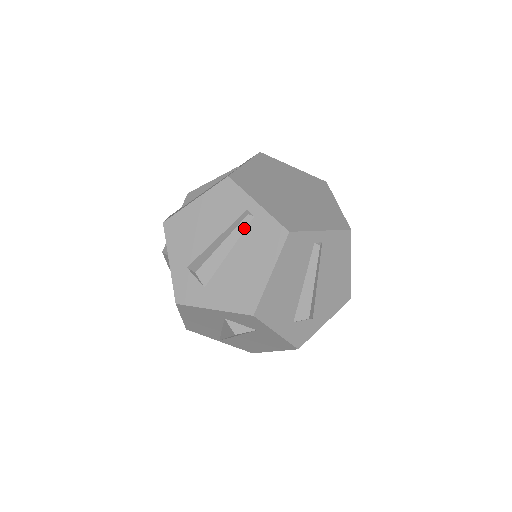
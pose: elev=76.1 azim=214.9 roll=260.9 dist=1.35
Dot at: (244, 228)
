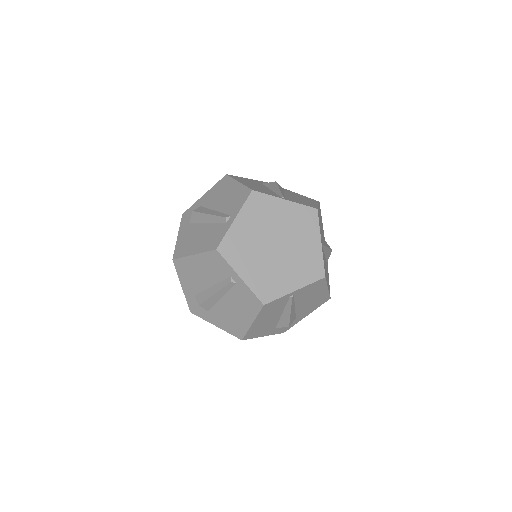
Dot at: (220, 221)
